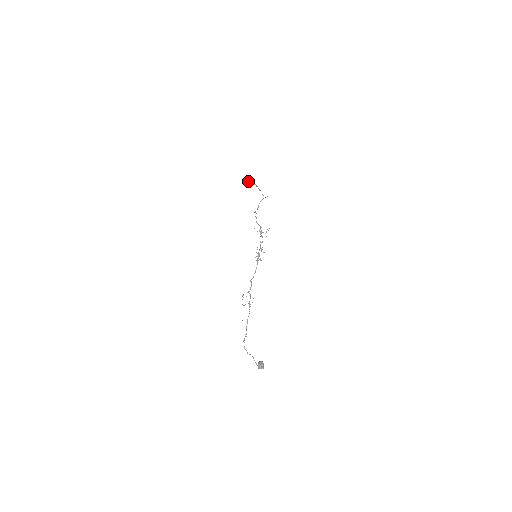
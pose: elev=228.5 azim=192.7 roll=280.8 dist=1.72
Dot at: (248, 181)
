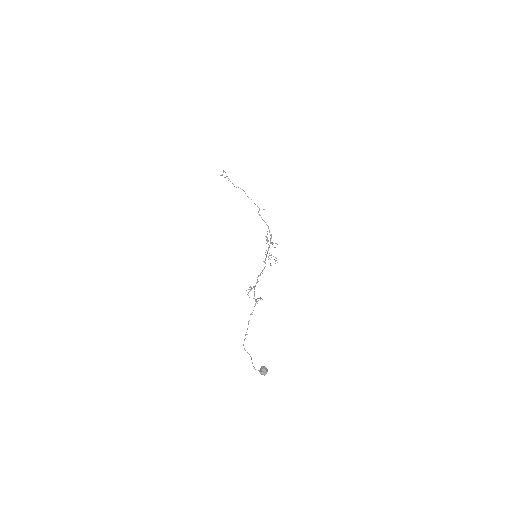
Dot at: (222, 175)
